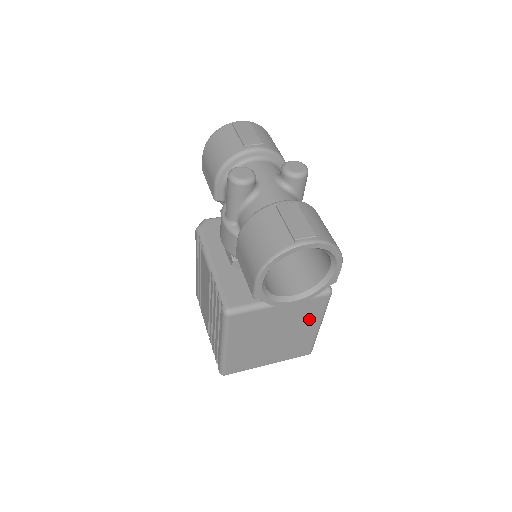
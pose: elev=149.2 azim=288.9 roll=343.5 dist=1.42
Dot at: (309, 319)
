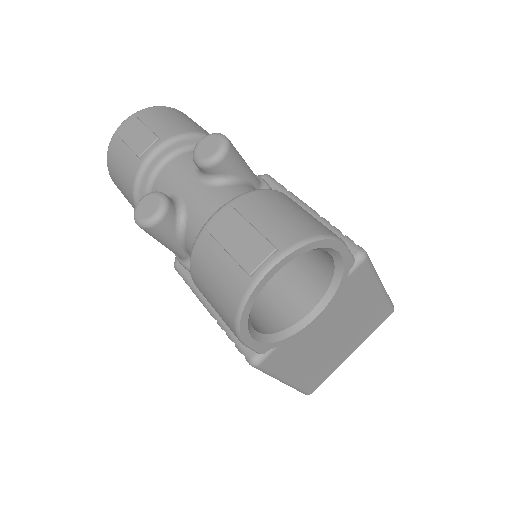
Dot at: (361, 294)
